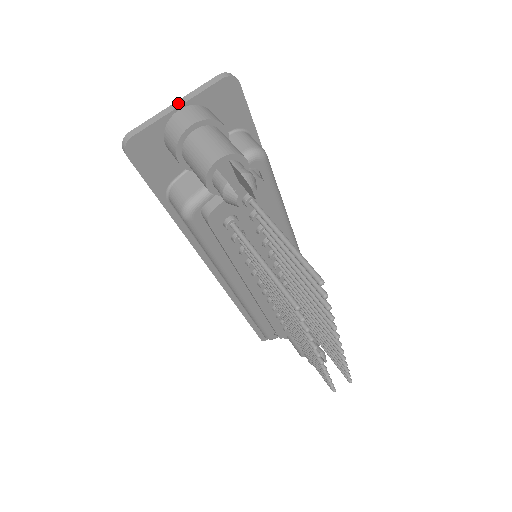
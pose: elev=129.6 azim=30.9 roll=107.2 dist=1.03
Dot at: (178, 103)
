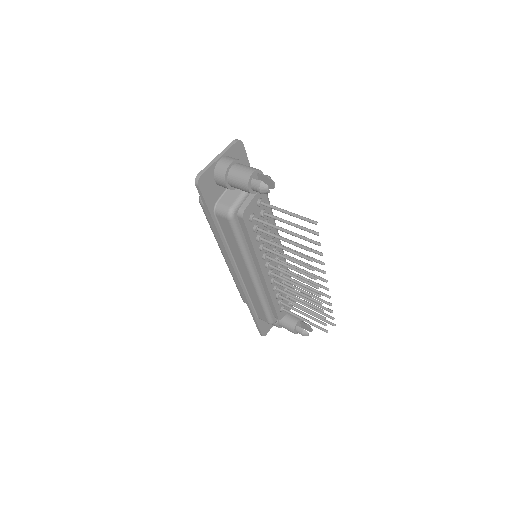
Dot at: (218, 156)
